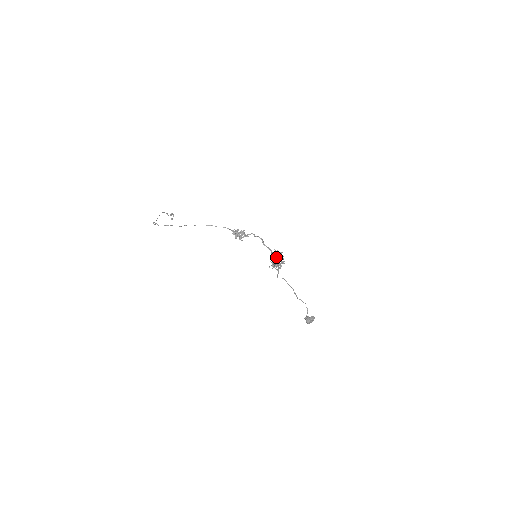
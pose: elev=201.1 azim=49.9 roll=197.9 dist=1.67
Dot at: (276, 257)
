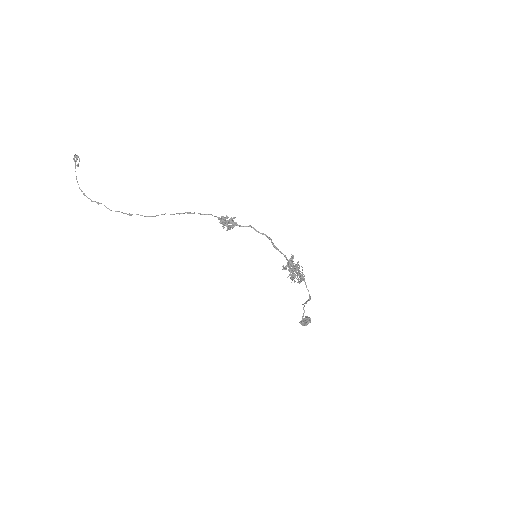
Dot at: (296, 267)
